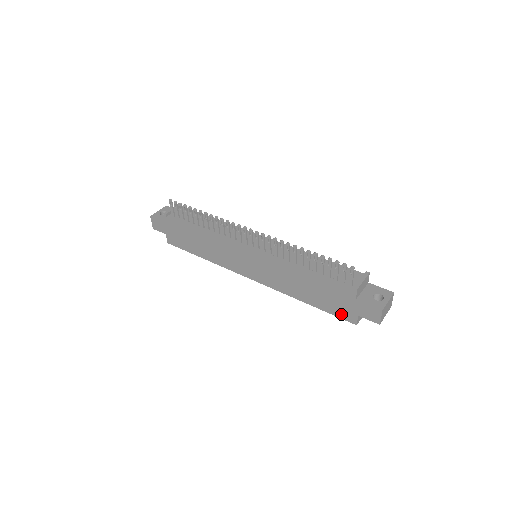
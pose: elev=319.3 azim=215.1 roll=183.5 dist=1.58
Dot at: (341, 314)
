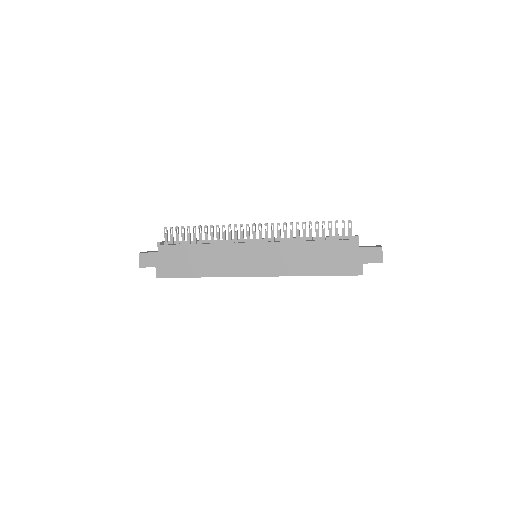
Dot at: (348, 270)
